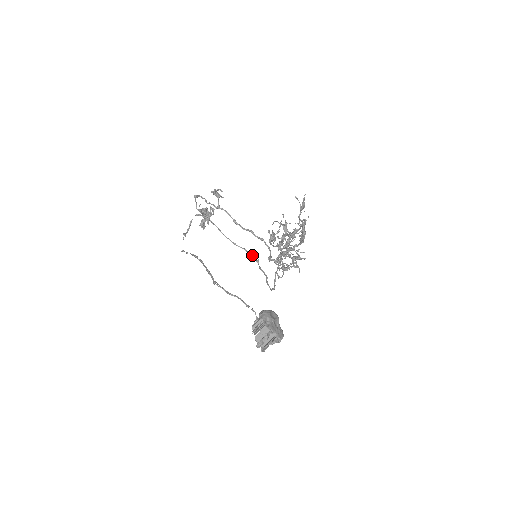
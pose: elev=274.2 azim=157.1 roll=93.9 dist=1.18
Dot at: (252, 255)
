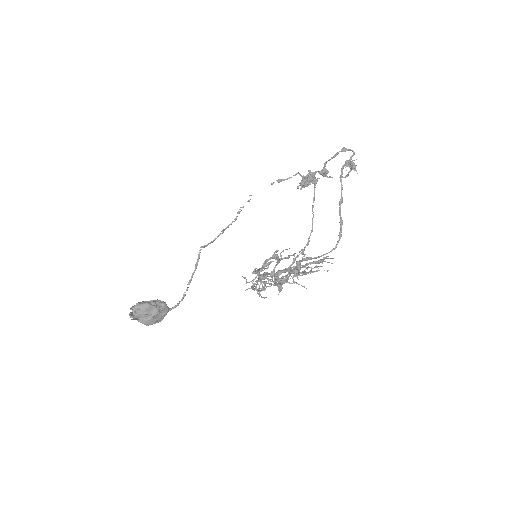
Dot at: (308, 242)
